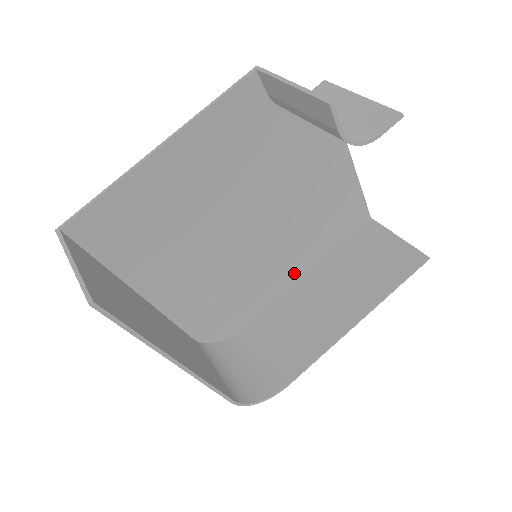
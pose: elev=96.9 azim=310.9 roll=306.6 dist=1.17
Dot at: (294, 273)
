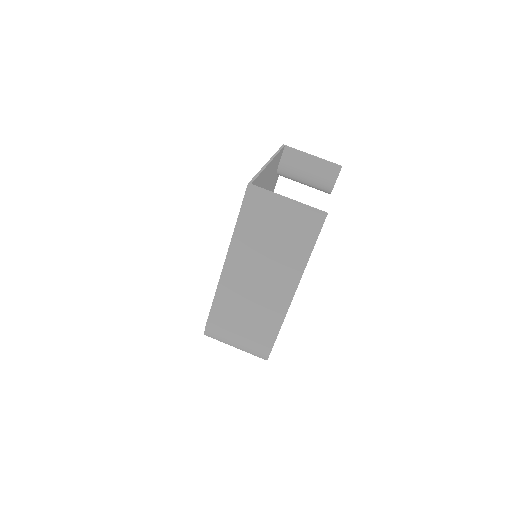
Dot at: occluded
